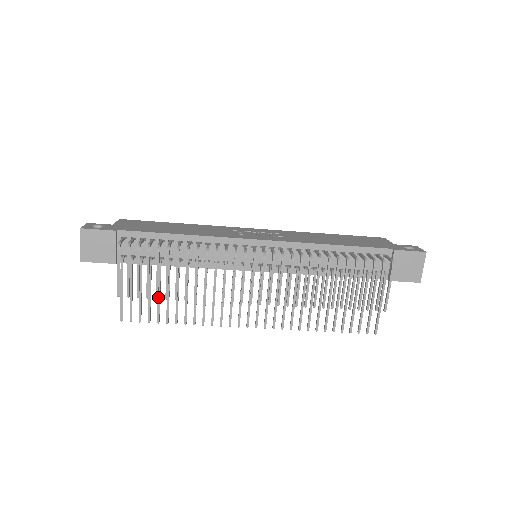
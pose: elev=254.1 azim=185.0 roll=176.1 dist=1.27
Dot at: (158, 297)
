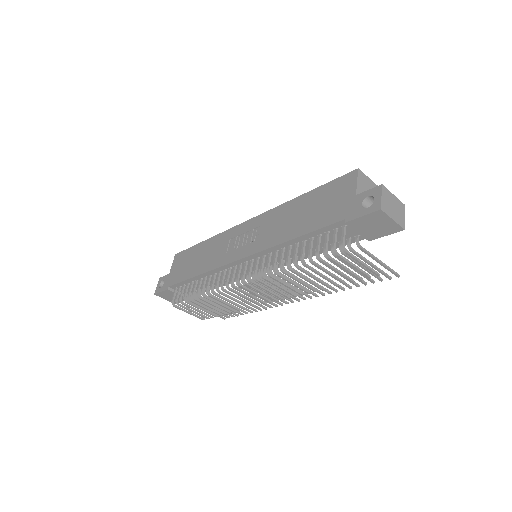
Dot at: occluded
